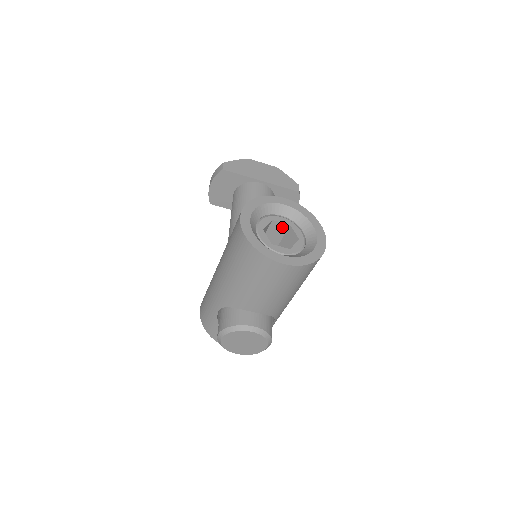
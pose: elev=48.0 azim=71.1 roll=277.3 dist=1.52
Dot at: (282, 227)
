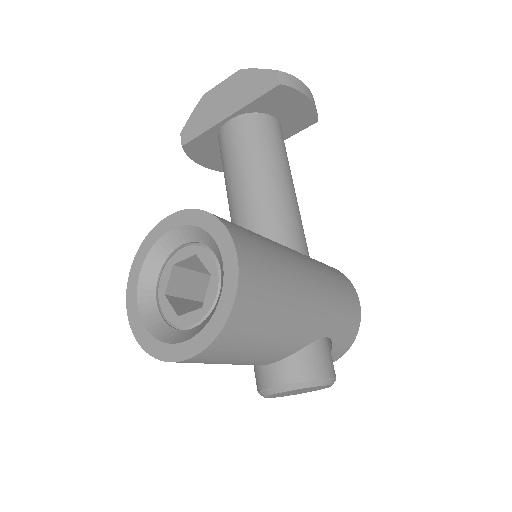
Dot at: (195, 259)
